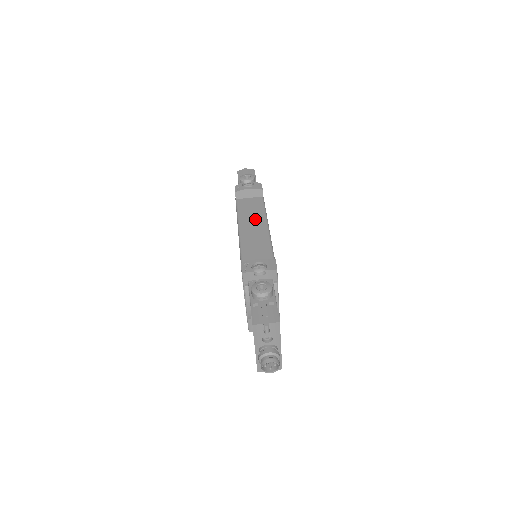
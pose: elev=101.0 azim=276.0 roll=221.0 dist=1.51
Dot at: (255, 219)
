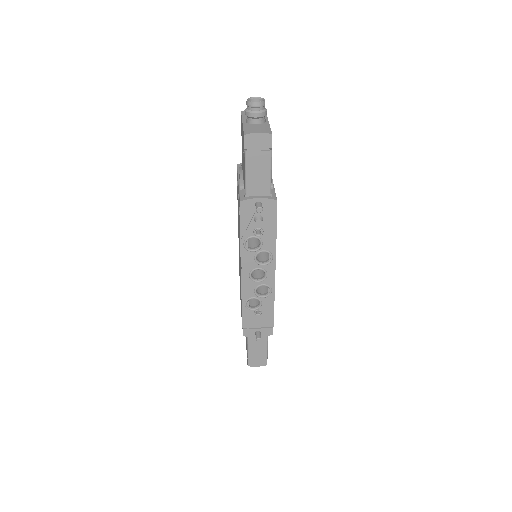
Dot at: occluded
